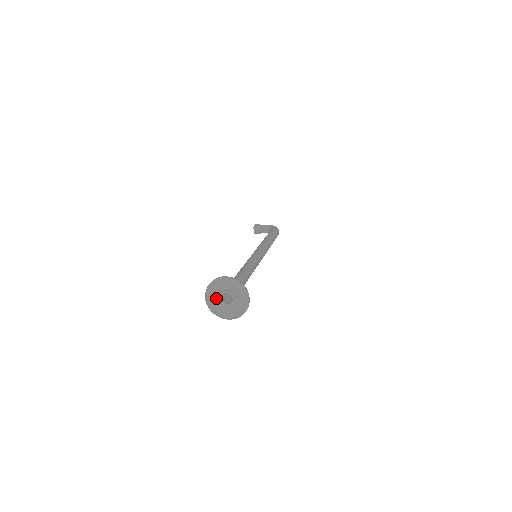
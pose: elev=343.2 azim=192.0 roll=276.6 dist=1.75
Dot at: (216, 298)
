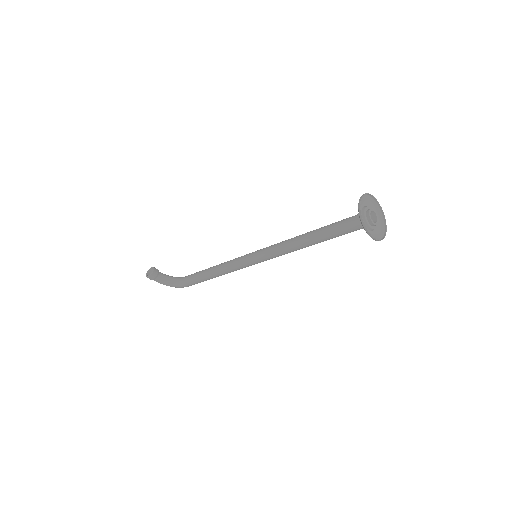
Dot at: occluded
